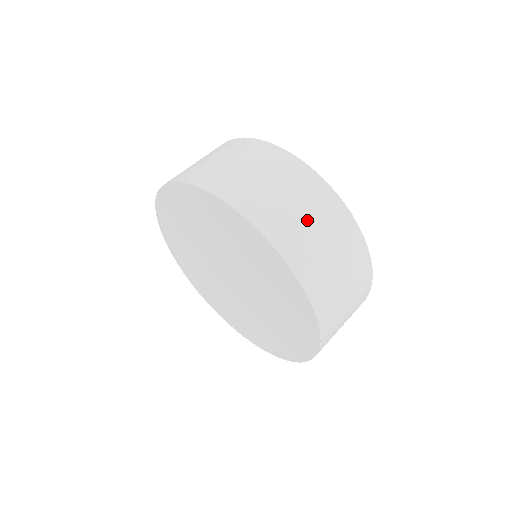
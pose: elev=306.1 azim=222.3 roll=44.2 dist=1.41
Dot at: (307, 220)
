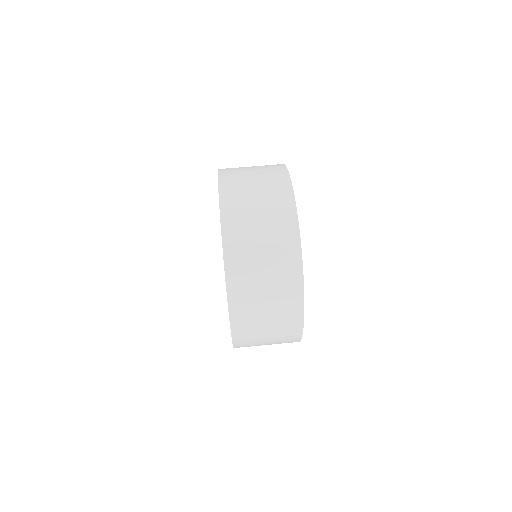
Dot at: (262, 252)
